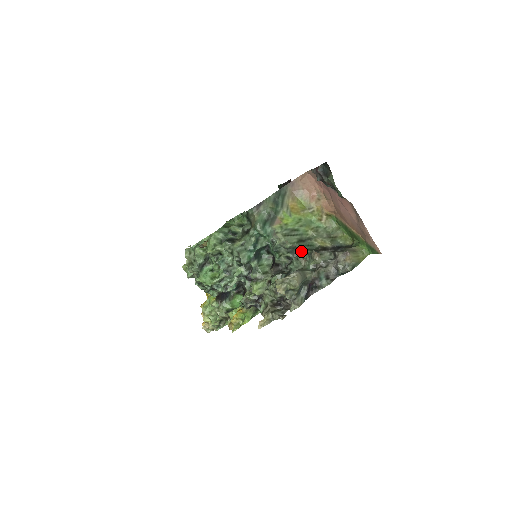
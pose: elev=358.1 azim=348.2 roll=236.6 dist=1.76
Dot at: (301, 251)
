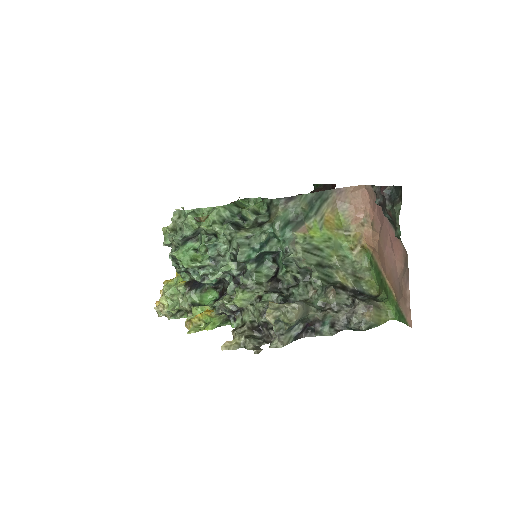
Dot at: (316, 279)
